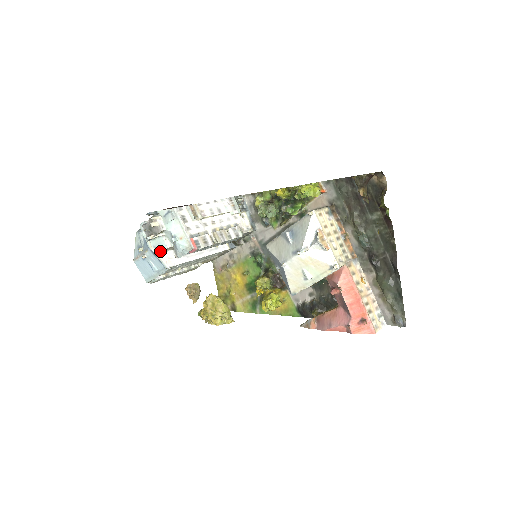
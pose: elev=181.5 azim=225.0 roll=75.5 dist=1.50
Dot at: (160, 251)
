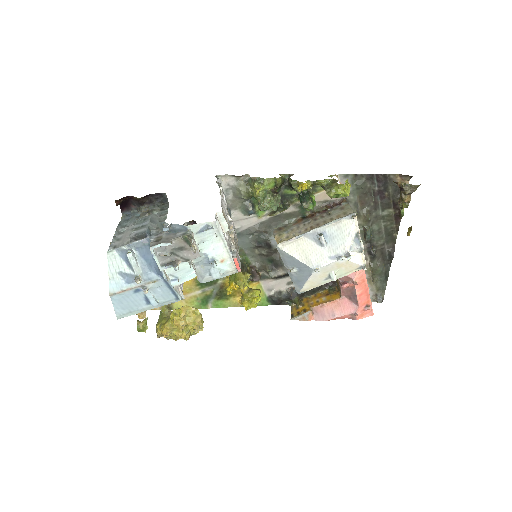
Dot at: (182, 280)
